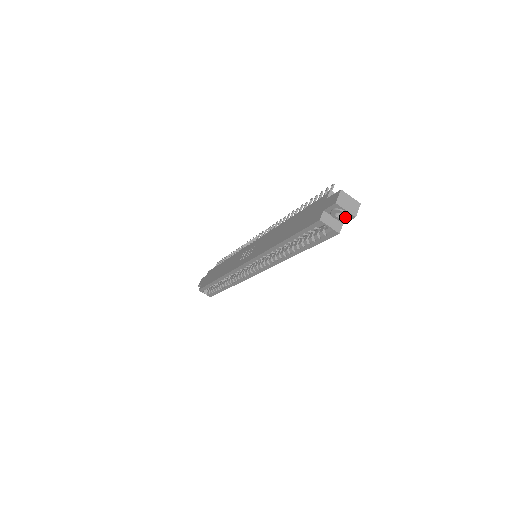
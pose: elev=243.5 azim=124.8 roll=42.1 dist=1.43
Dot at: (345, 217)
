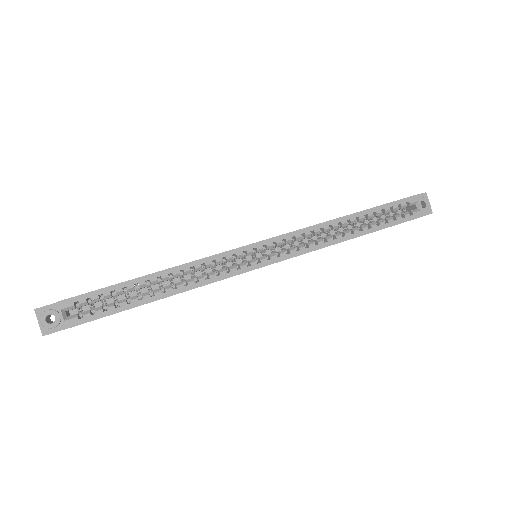
Dot at: (427, 209)
